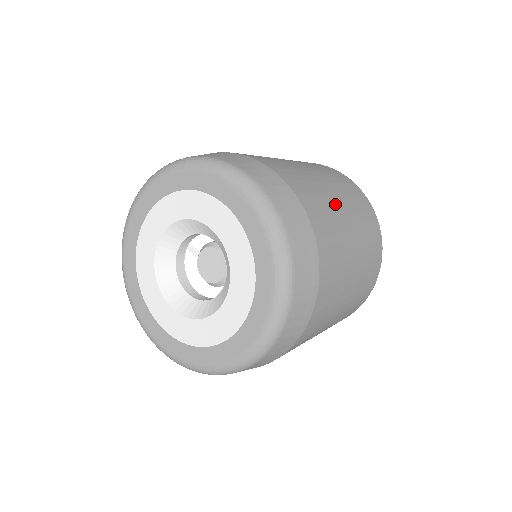
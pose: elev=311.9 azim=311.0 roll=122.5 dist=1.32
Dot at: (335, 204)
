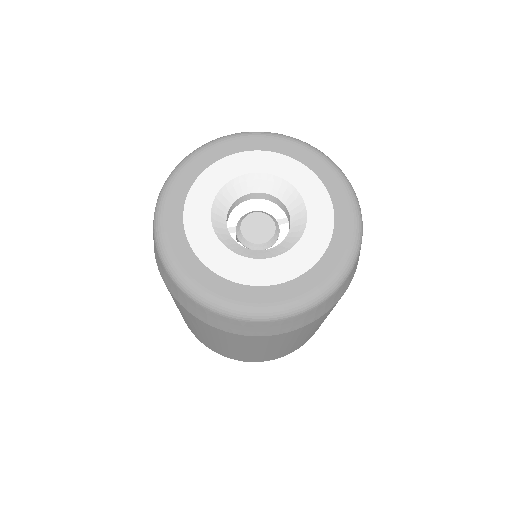
Dot at: occluded
